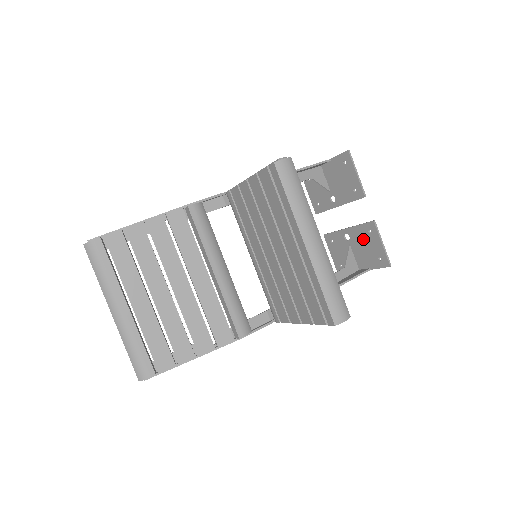
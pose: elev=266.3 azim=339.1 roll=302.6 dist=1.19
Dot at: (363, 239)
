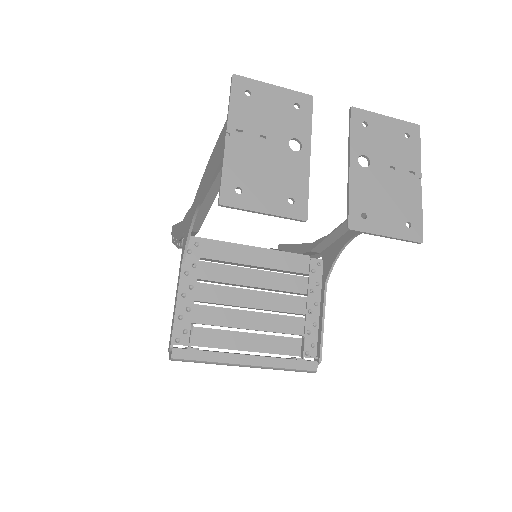
Dot at: (371, 199)
